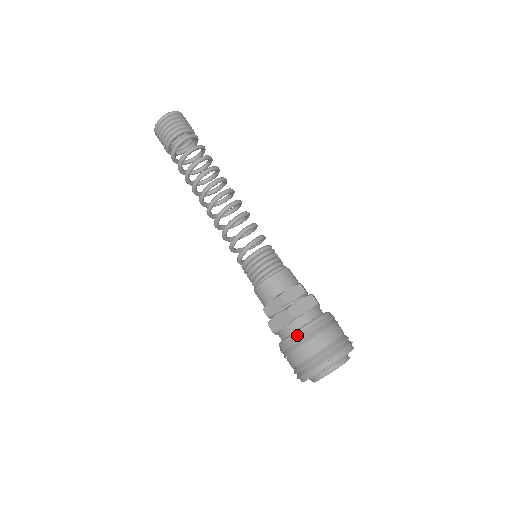
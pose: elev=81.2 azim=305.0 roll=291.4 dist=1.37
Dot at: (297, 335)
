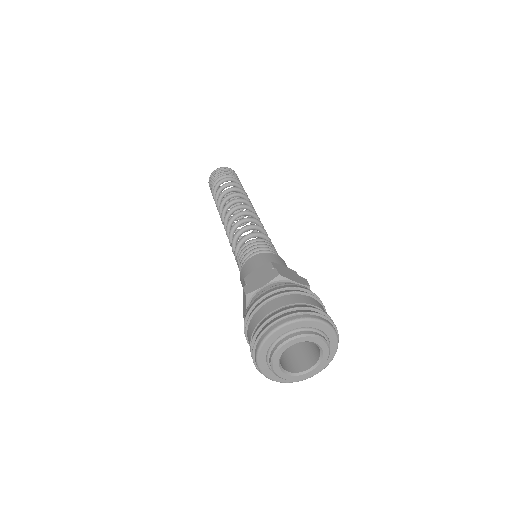
Dot at: (246, 313)
